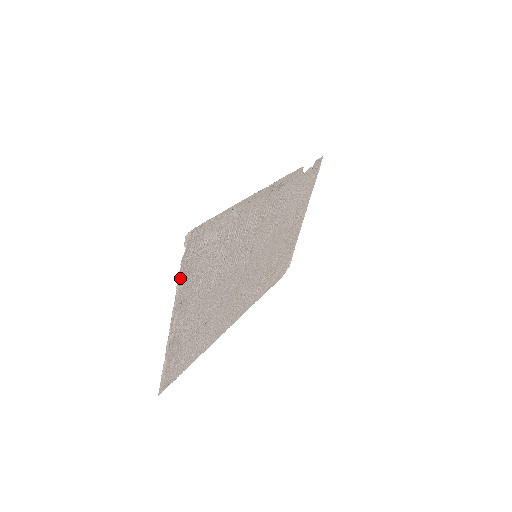
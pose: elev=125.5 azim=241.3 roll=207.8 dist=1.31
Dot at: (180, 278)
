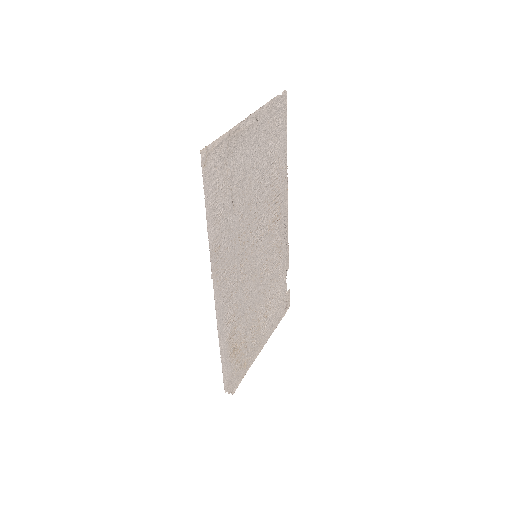
Dot at: (270, 103)
